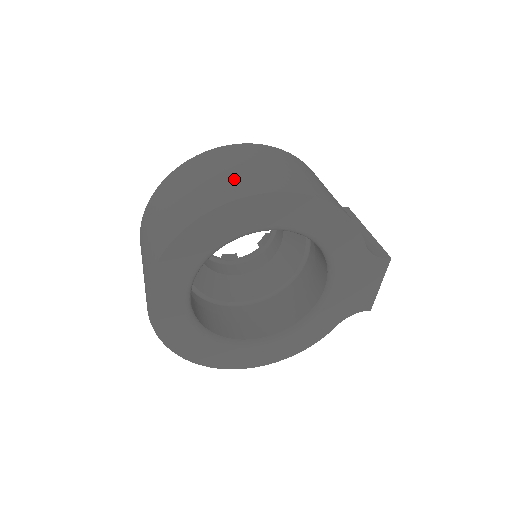
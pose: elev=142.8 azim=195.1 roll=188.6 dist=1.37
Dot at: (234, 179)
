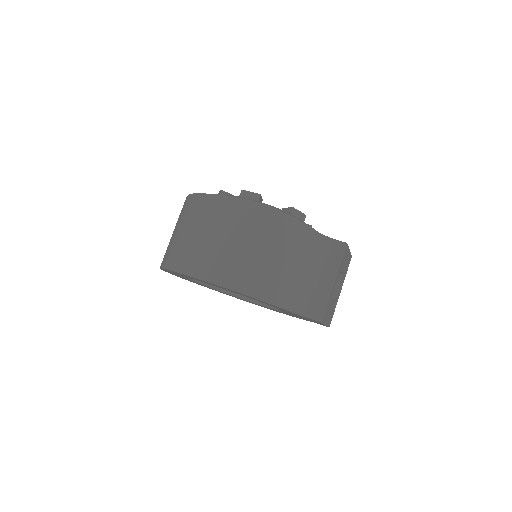
Dot at: (191, 248)
